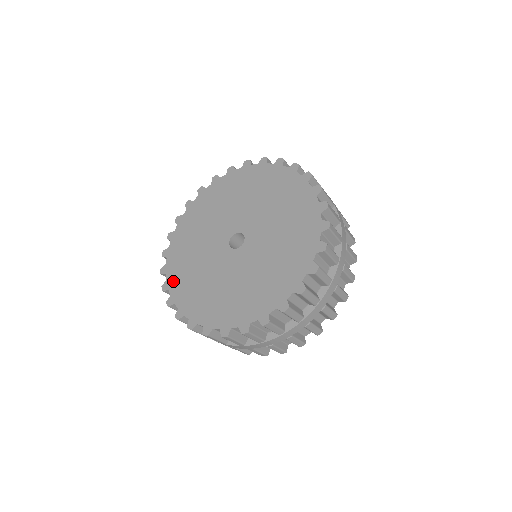
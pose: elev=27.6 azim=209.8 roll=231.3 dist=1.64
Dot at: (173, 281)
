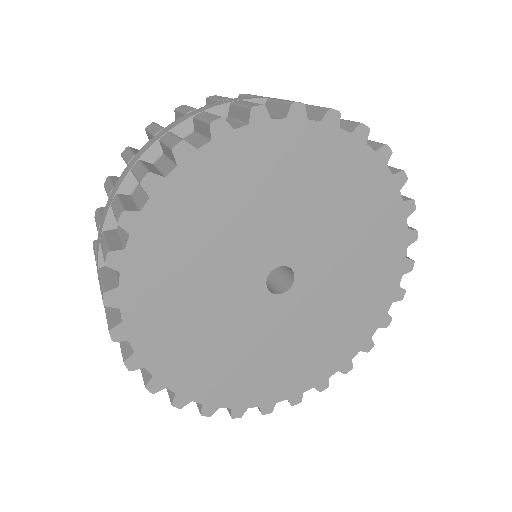
Dot at: (151, 229)
